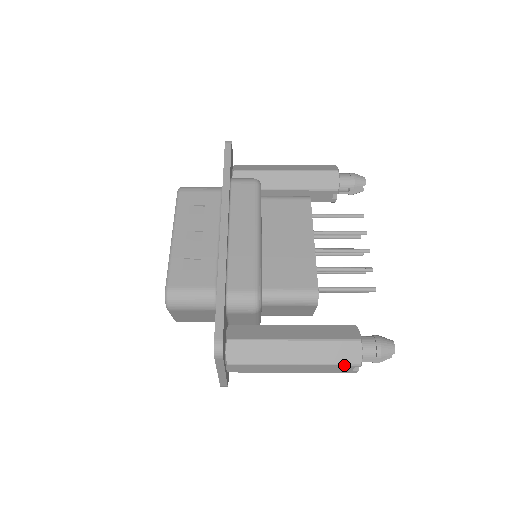
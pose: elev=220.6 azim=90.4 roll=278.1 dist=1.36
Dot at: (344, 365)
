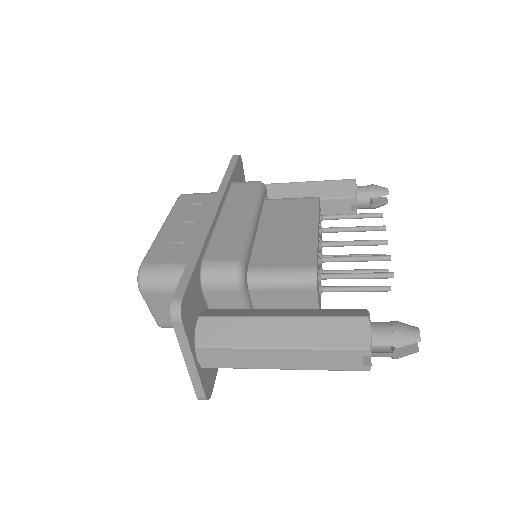
Dot at: (346, 349)
